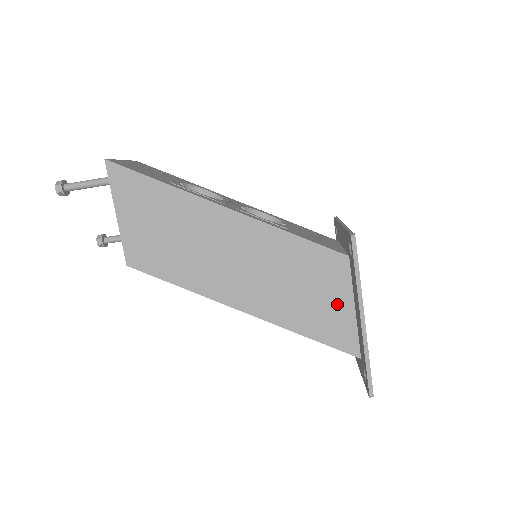
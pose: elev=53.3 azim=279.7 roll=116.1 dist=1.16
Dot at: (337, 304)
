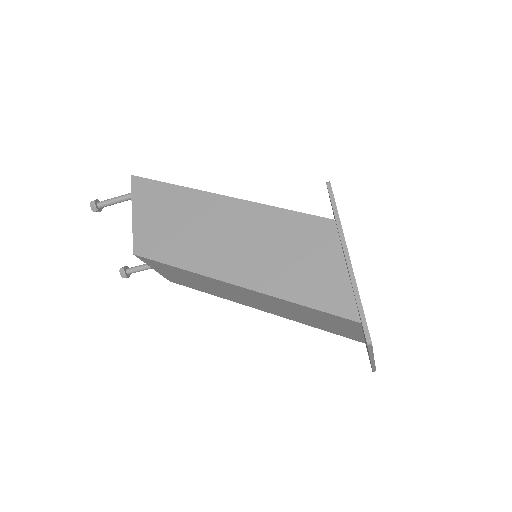
Dot at: (328, 266)
